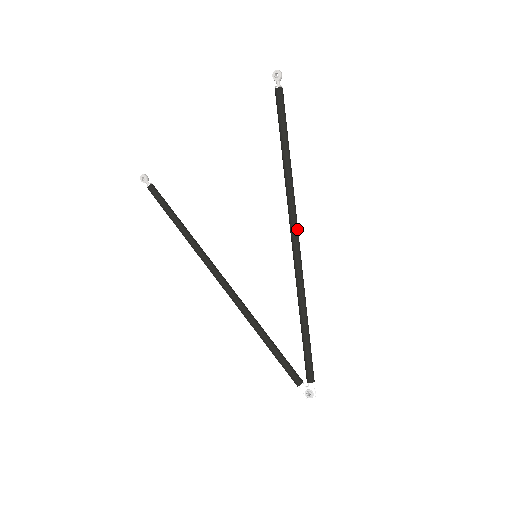
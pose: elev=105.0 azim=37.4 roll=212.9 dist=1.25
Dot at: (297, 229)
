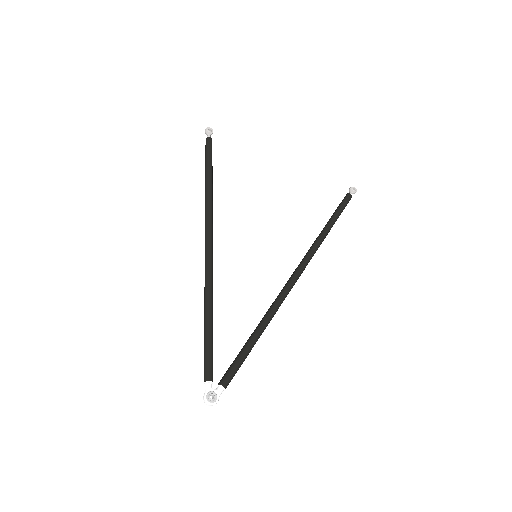
Dot at: occluded
